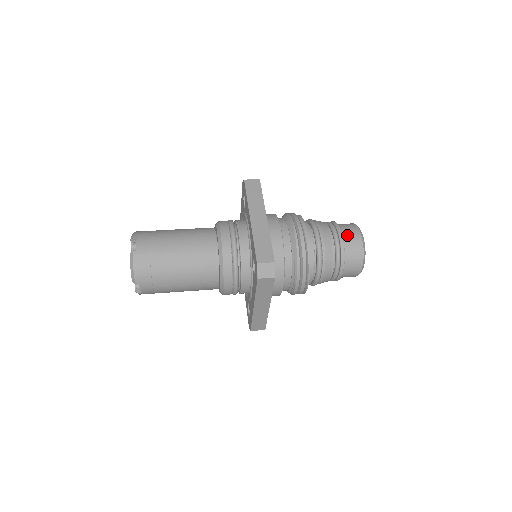
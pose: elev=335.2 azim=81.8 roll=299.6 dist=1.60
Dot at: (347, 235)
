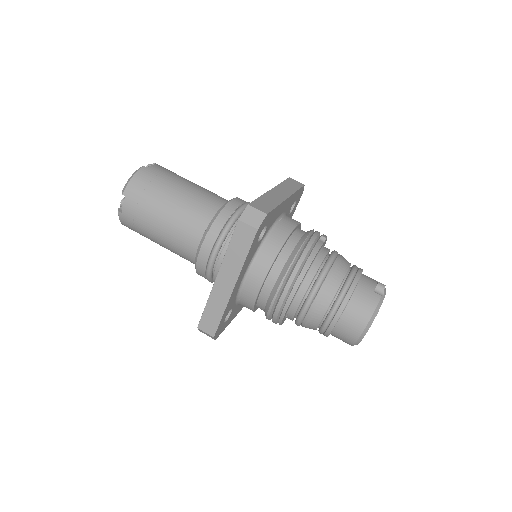
Dot at: (345, 324)
